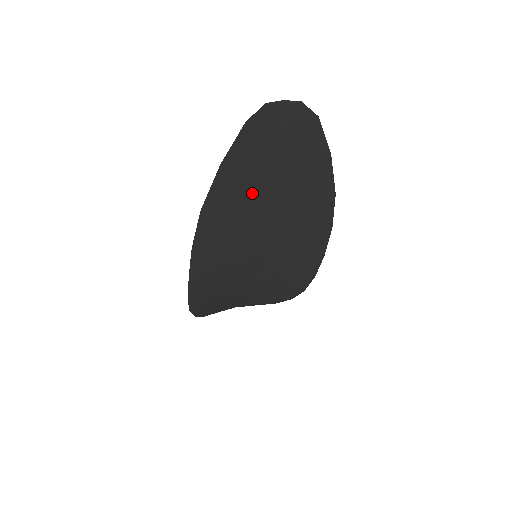
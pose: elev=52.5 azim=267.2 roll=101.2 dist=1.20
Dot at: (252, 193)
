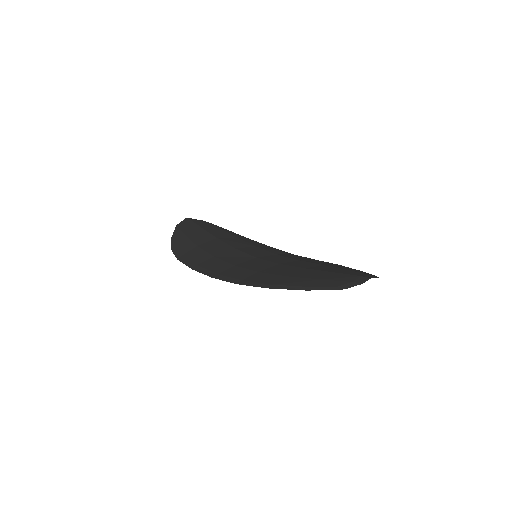
Dot at: occluded
